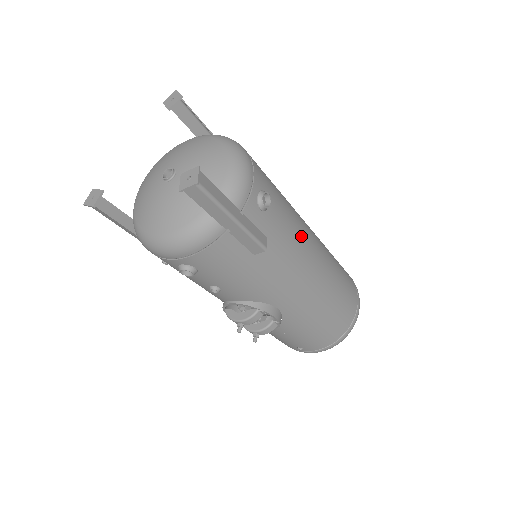
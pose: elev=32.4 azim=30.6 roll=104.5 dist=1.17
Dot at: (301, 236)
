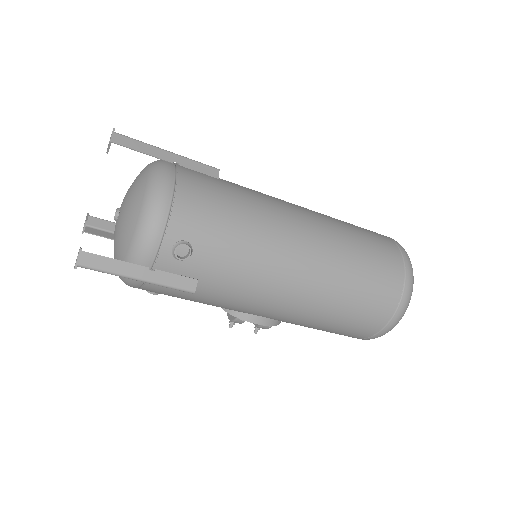
Dot at: (262, 264)
